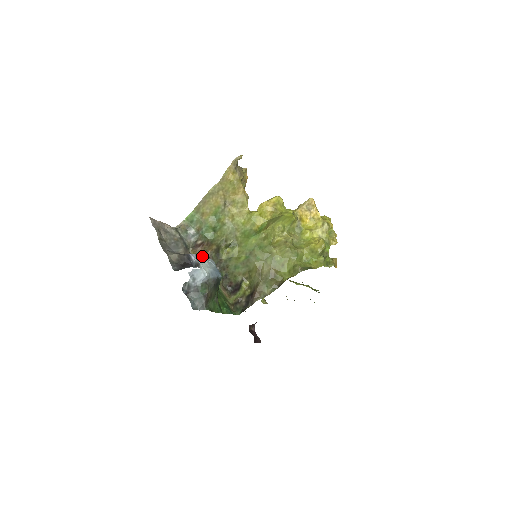
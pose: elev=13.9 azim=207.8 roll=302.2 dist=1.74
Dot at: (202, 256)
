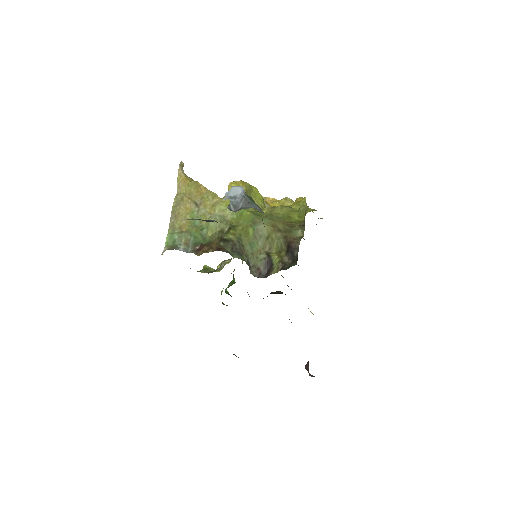
Dot at: (211, 251)
